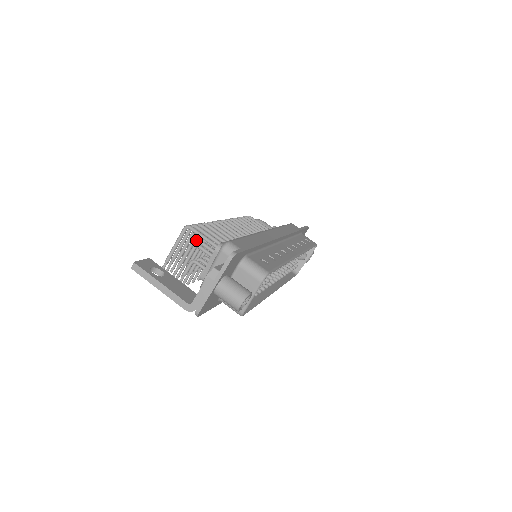
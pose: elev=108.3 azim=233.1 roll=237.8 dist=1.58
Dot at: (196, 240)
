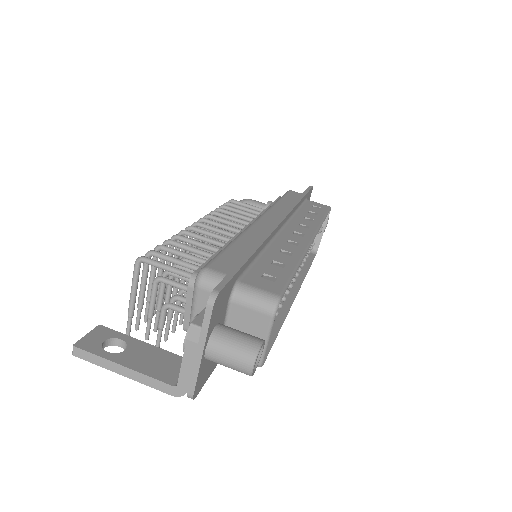
Dot at: occluded
